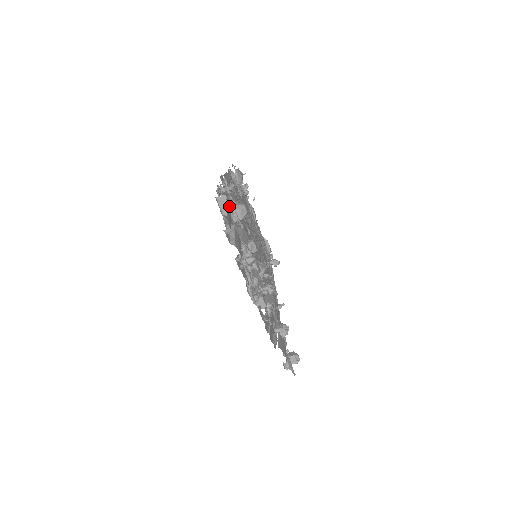
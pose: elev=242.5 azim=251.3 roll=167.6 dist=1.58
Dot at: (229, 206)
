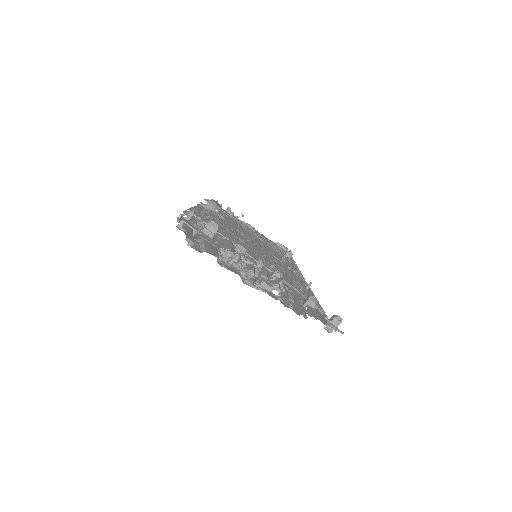
Dot at: (191, 227)
